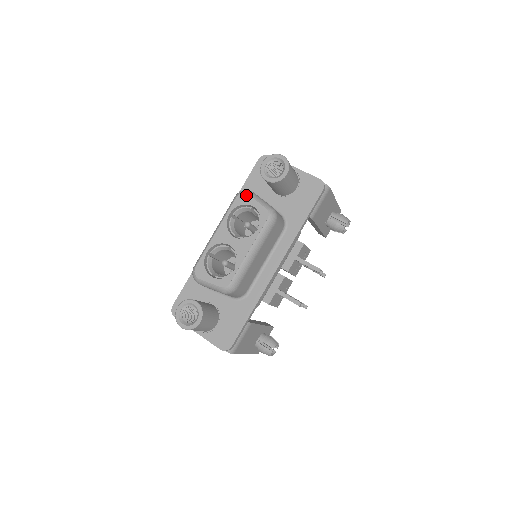
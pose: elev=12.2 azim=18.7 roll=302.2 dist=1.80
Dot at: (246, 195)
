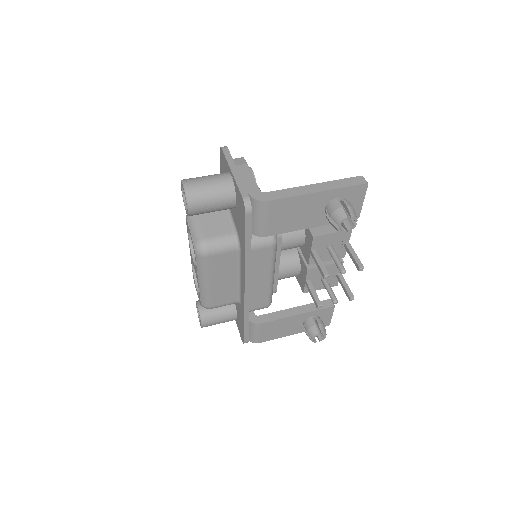
Dot at: (187, 220)
